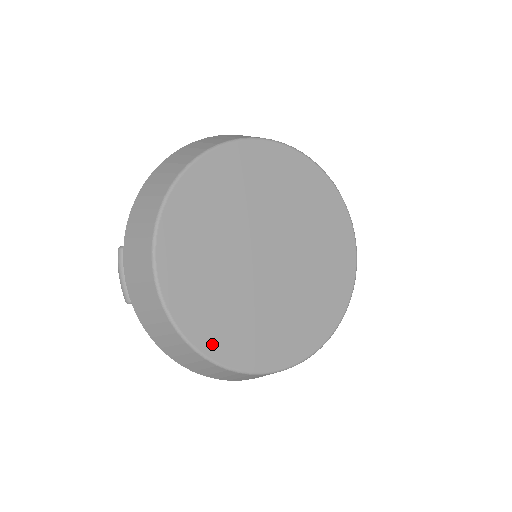
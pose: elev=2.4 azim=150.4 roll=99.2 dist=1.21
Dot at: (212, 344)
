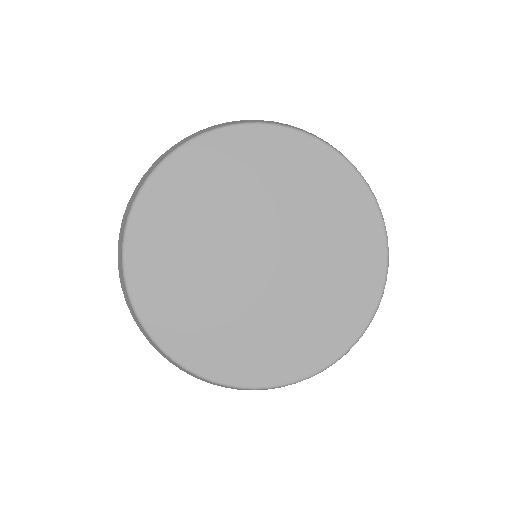
Dot at: (263, 374)
